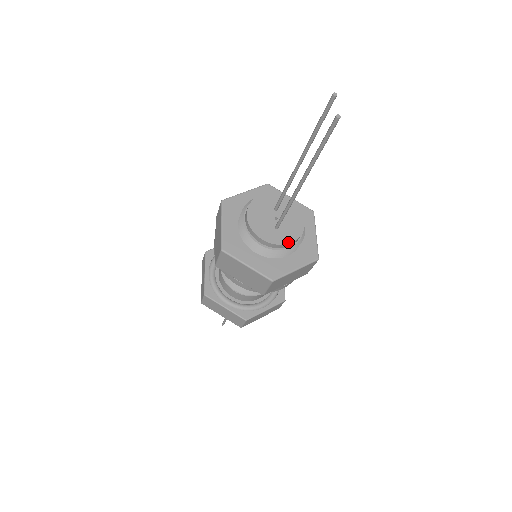
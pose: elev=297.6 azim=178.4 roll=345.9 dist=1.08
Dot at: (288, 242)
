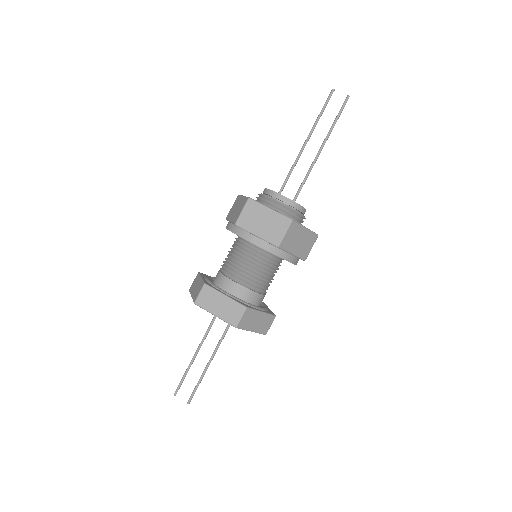
Dot at: occluded
